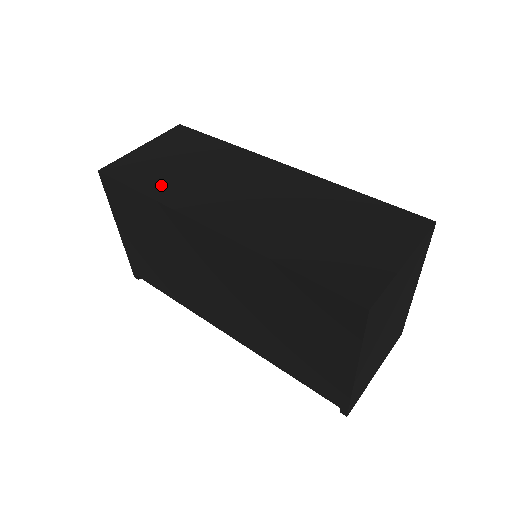
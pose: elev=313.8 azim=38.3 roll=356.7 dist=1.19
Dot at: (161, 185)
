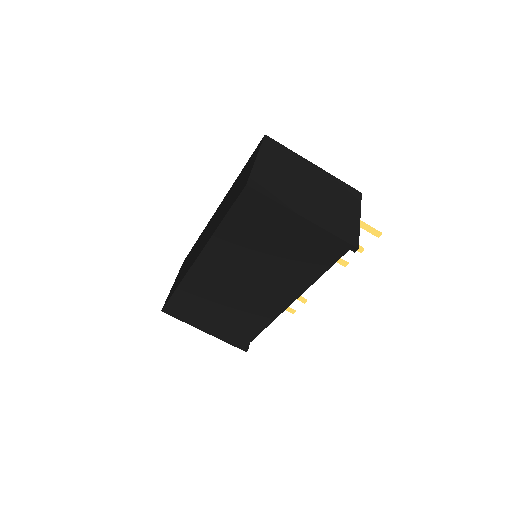
Dot at: occluded
